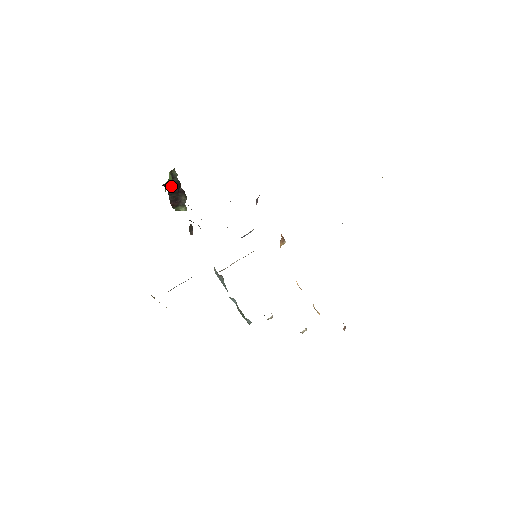
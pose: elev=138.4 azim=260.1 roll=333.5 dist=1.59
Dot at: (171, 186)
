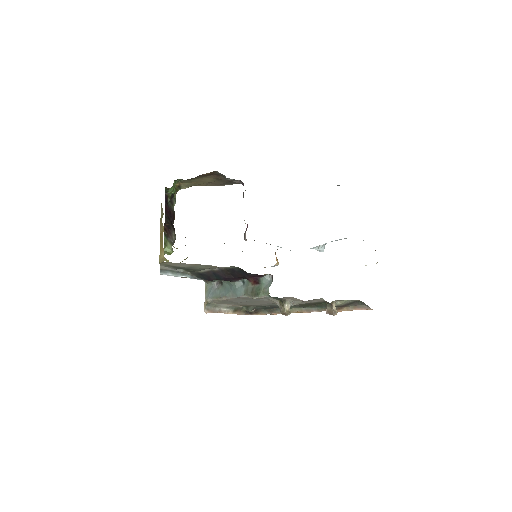
Dot at: (168, 210)
